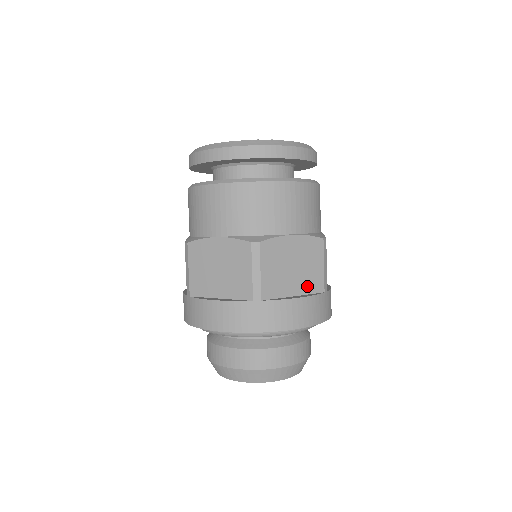
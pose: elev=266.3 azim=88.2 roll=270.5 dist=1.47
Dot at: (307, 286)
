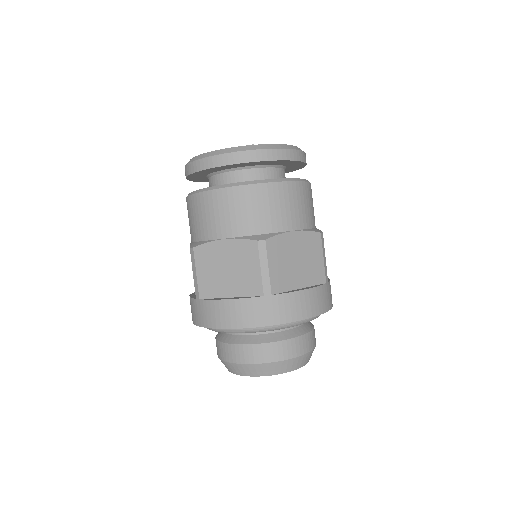
Dot at: (310, 278)
